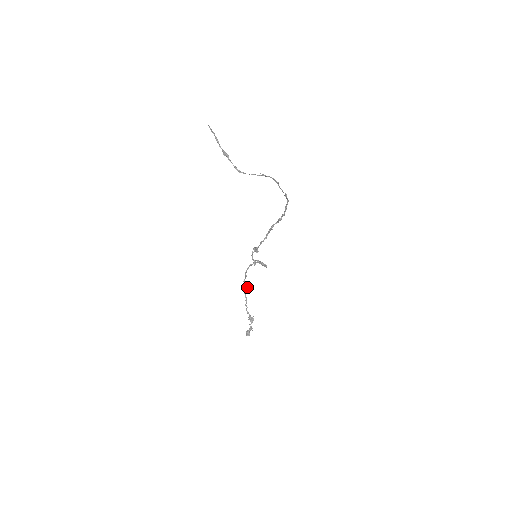
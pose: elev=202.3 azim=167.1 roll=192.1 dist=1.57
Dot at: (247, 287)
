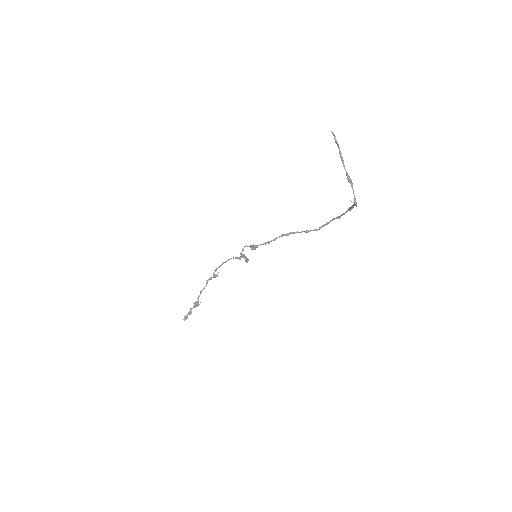
Dot at: (214, 276)
